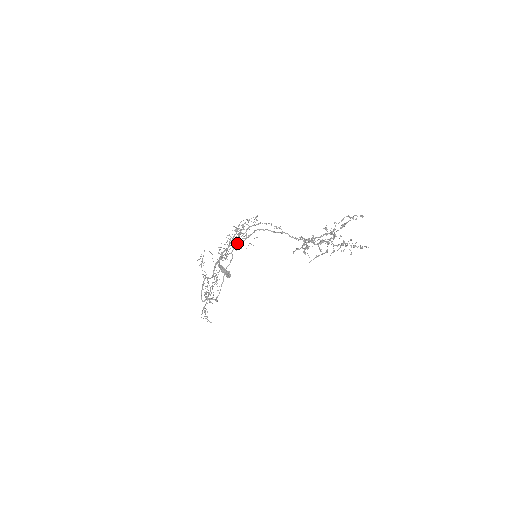
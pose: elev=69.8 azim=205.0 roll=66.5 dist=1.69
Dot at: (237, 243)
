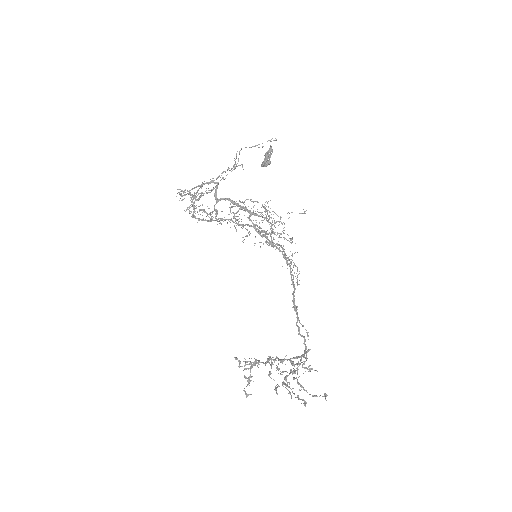
Dot at: (258, 233)
